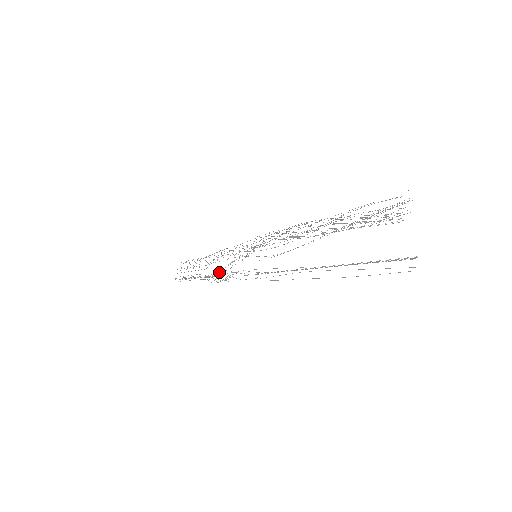
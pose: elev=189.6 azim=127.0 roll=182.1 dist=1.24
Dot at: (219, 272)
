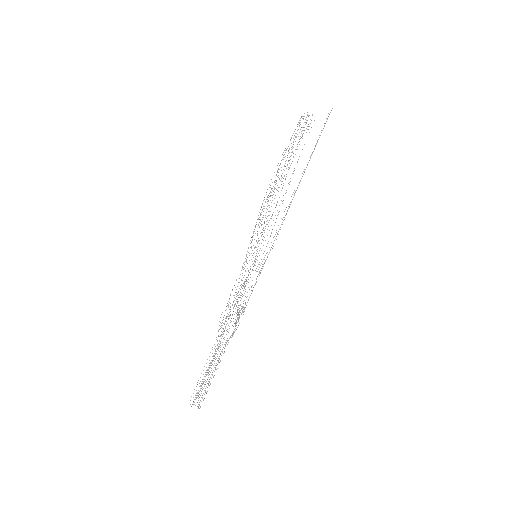
Dot at: occluded
